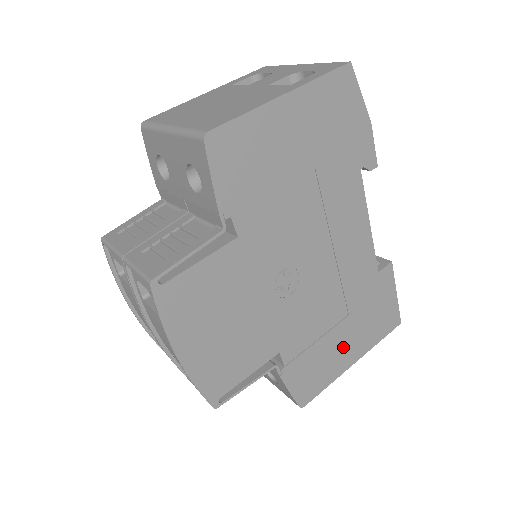
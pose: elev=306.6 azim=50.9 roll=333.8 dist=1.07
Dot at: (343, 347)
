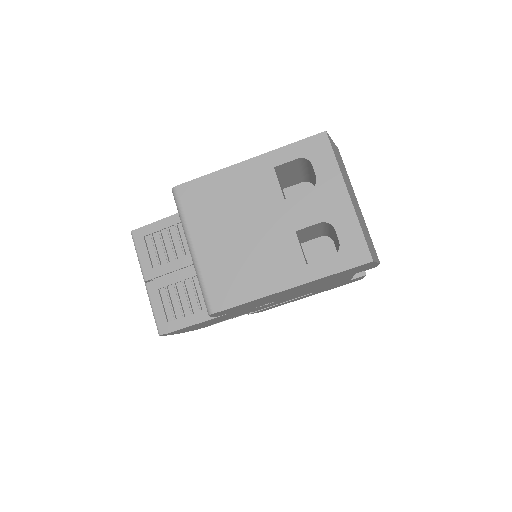
Dot at: (303, 297)
